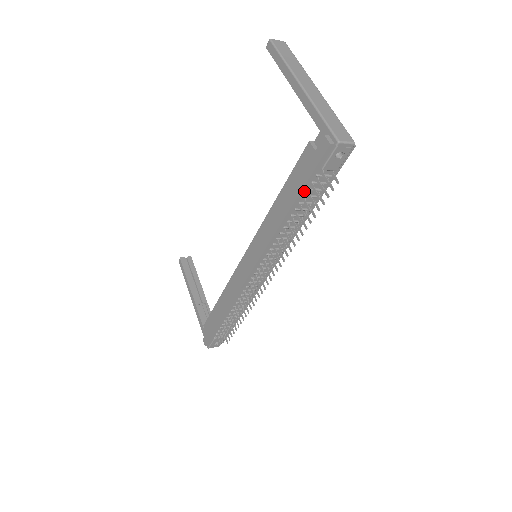
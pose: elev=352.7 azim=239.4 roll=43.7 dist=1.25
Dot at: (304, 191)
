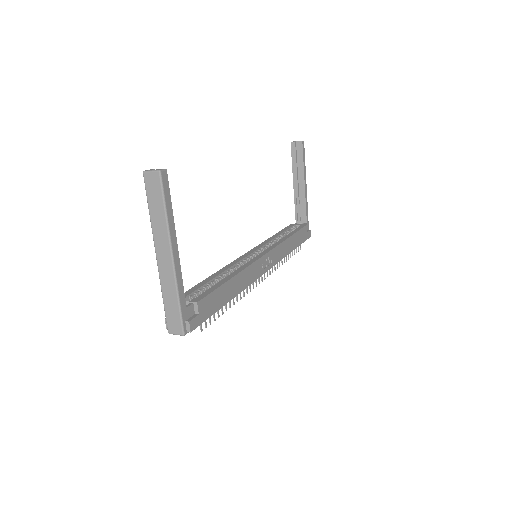
Dot at: occluded
